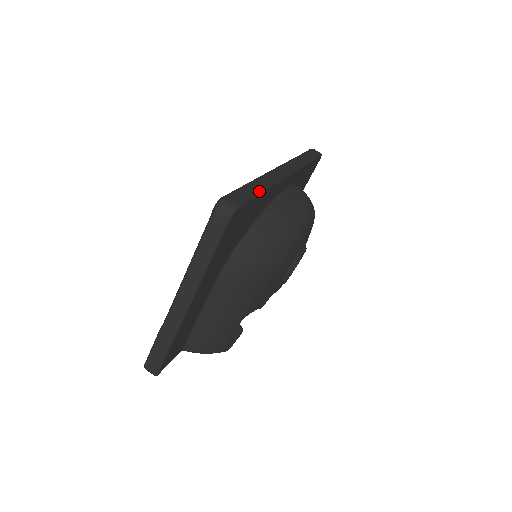
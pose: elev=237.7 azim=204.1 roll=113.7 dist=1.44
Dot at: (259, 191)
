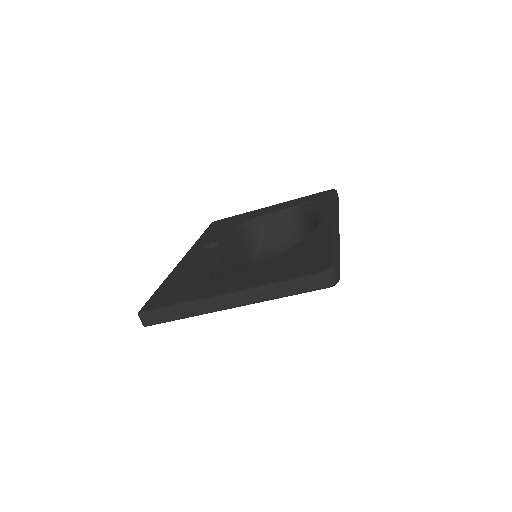
Dot at: occluded
